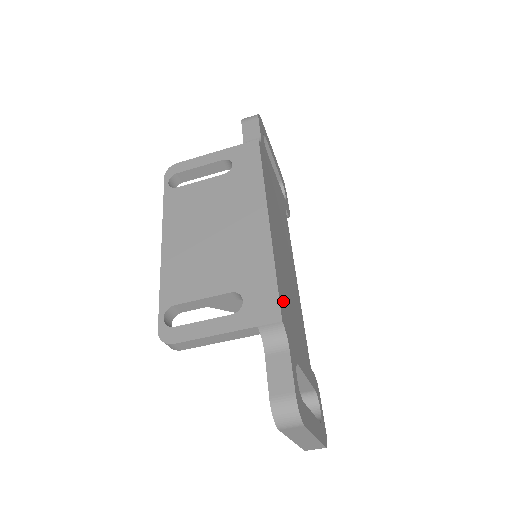
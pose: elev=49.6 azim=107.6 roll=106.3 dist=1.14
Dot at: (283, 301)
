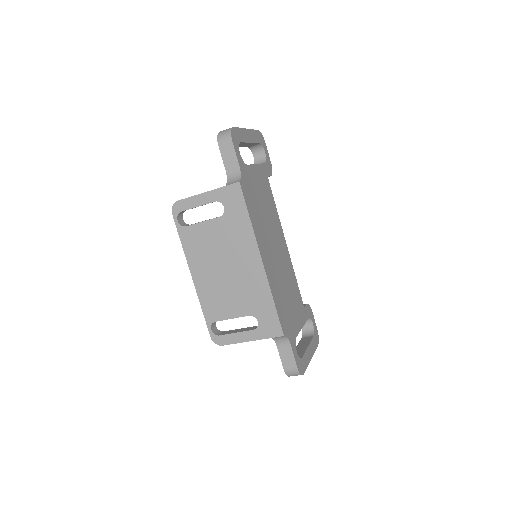
Dot at: (282, 313)
